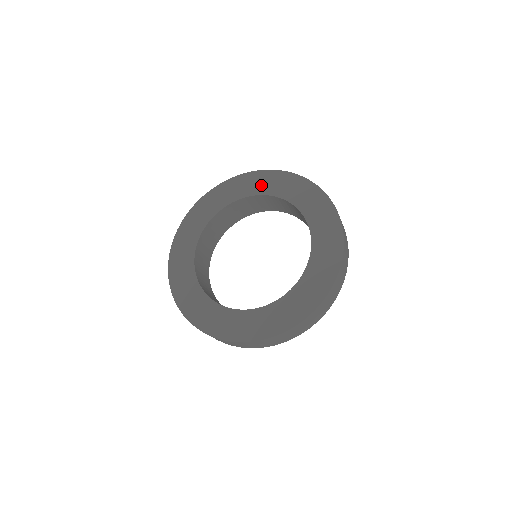
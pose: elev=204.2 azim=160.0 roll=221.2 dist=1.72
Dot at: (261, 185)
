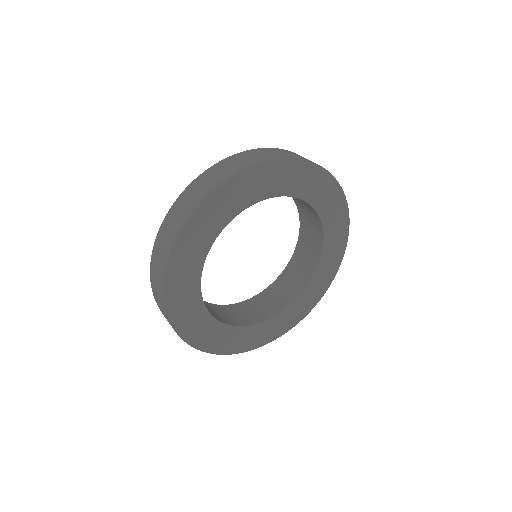
Dot at: (217, 218)
